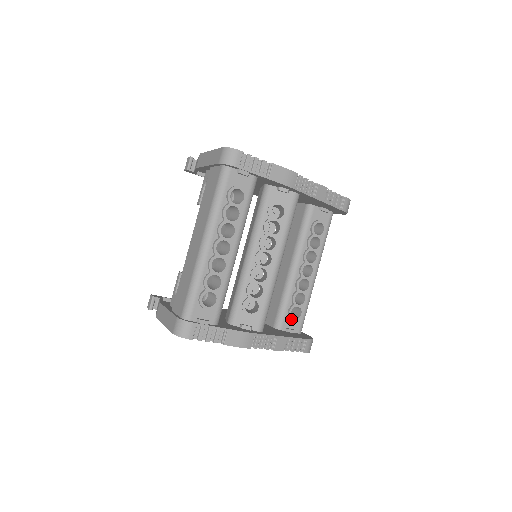
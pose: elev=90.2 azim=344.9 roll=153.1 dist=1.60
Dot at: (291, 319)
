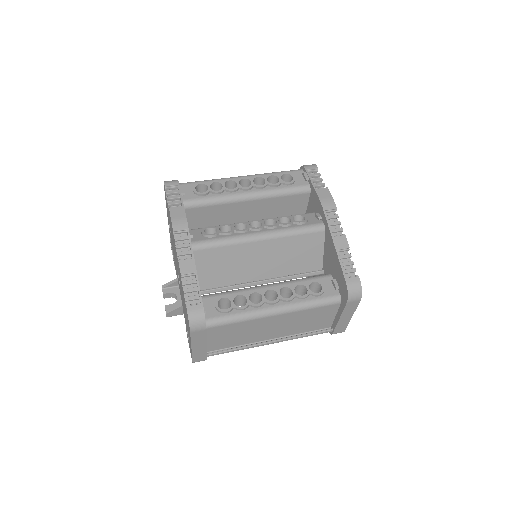
Dot at: (216, 301)
